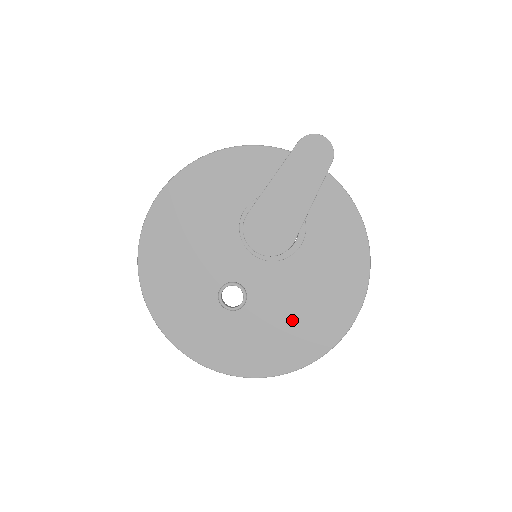
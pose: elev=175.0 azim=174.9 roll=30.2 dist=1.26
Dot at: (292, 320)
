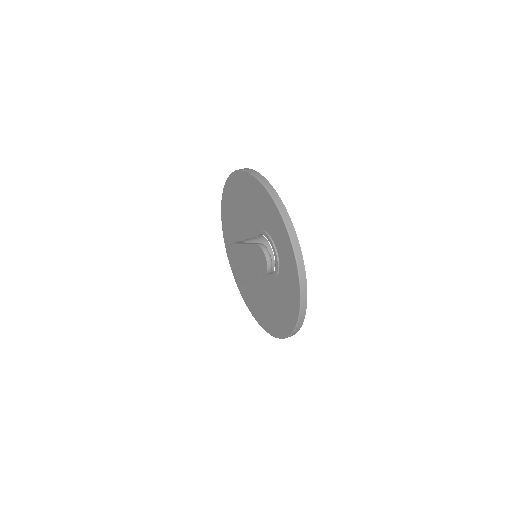
Dot at: (260, 300)
